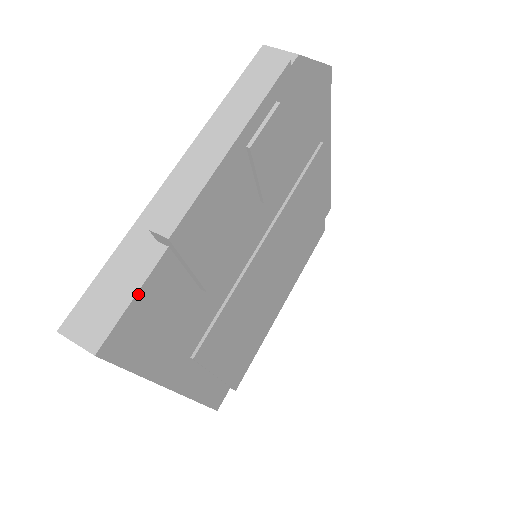
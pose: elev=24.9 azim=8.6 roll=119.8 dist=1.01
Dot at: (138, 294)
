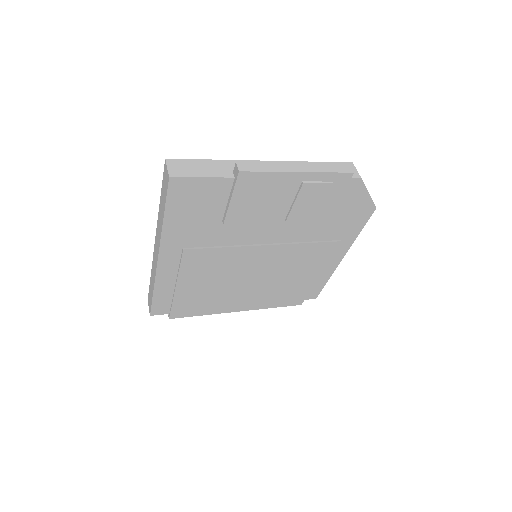
Dot at: (206, 178)
